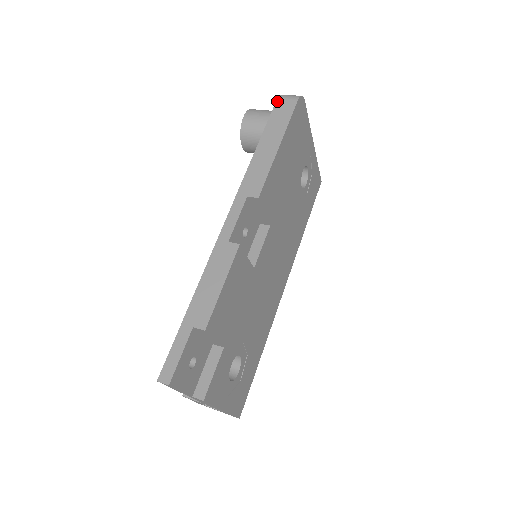
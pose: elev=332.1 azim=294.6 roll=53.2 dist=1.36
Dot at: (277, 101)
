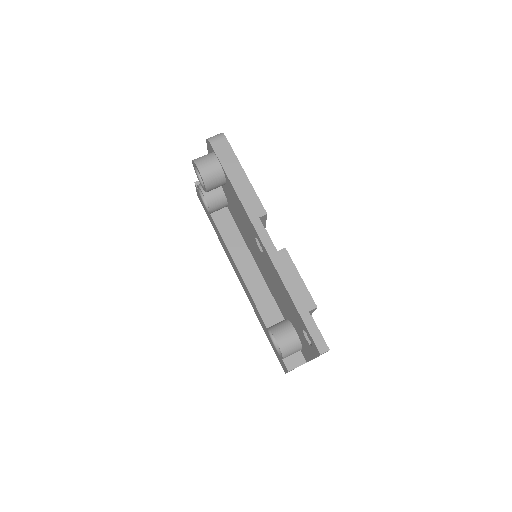
Dot at: (212, 145)
